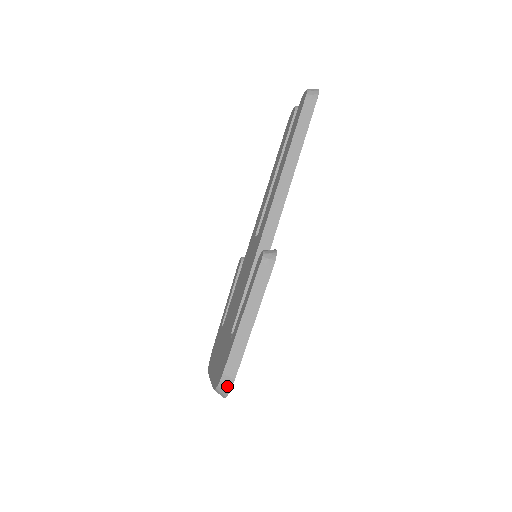
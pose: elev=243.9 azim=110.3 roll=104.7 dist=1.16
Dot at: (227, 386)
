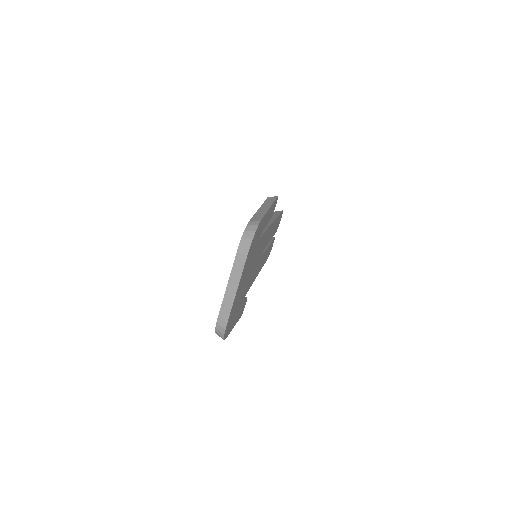
Dot at: (254, 226)
